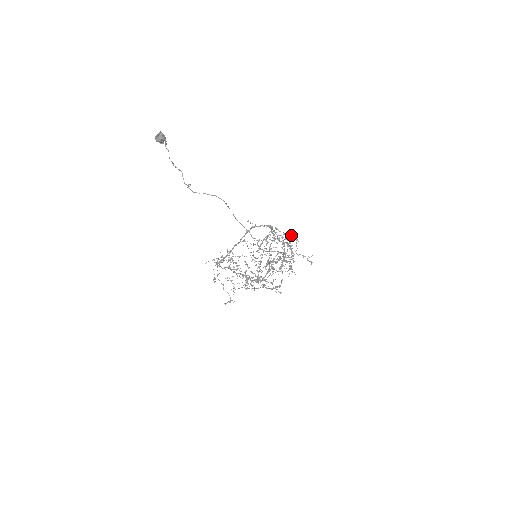
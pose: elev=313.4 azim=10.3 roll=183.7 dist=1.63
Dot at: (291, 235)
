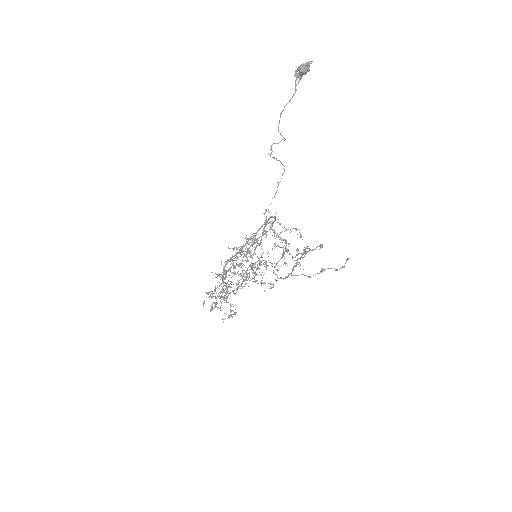
Dot at: occluded
